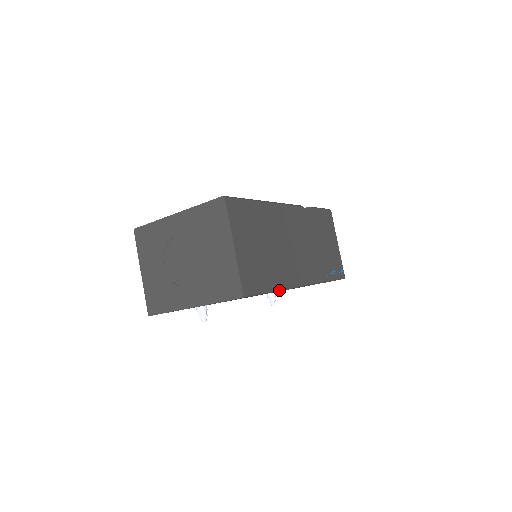
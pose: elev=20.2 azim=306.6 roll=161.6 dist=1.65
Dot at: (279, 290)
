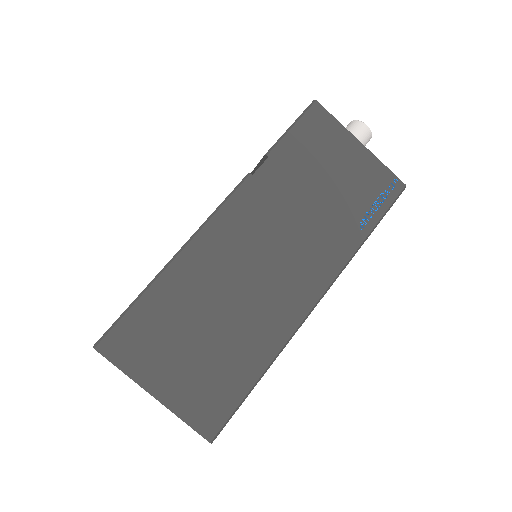
Dot at: (272, 362)
